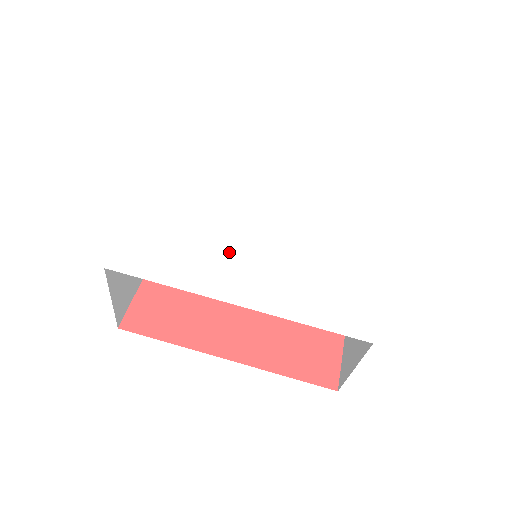
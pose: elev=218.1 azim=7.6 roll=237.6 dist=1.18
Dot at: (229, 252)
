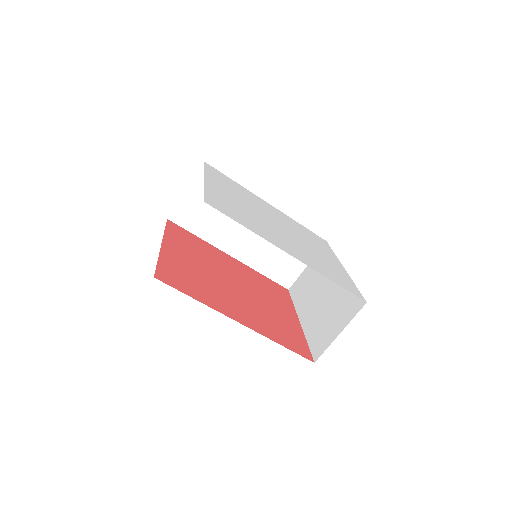
Dot at: (270, 230)
